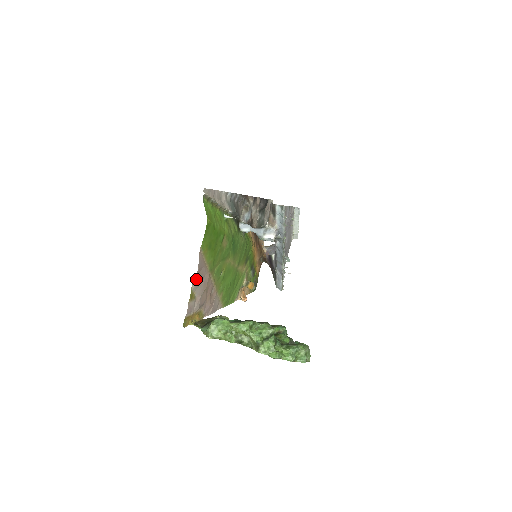
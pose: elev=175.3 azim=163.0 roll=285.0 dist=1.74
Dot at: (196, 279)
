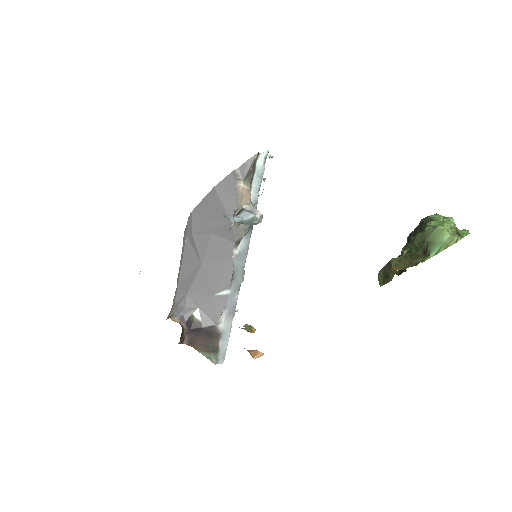
Dot at: occluded
